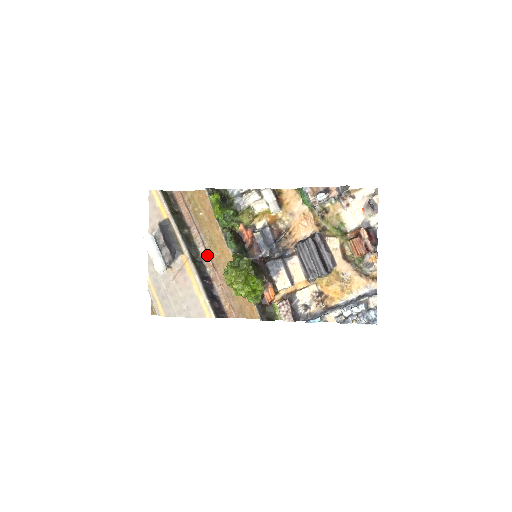
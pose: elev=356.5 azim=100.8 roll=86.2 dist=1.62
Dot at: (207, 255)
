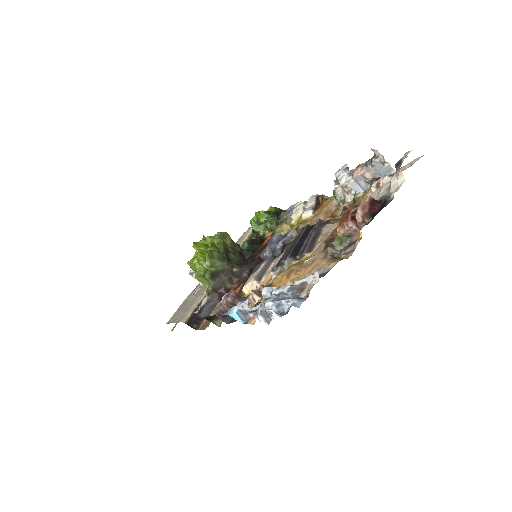
Dot at: occluded
